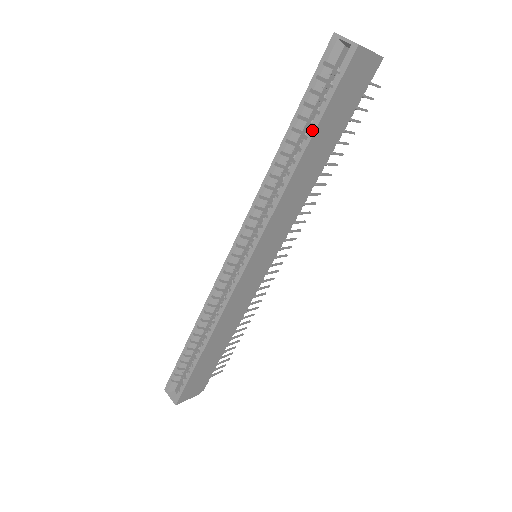
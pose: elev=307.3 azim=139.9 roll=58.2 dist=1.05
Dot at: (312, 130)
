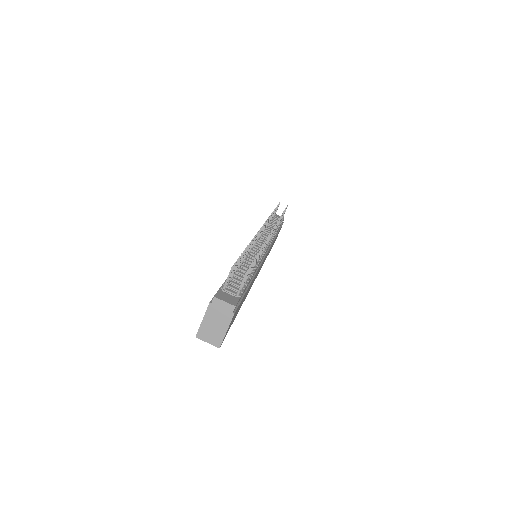
Dot at: occluded
